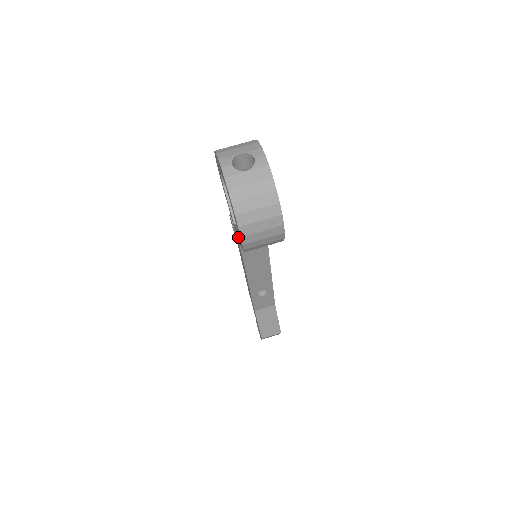
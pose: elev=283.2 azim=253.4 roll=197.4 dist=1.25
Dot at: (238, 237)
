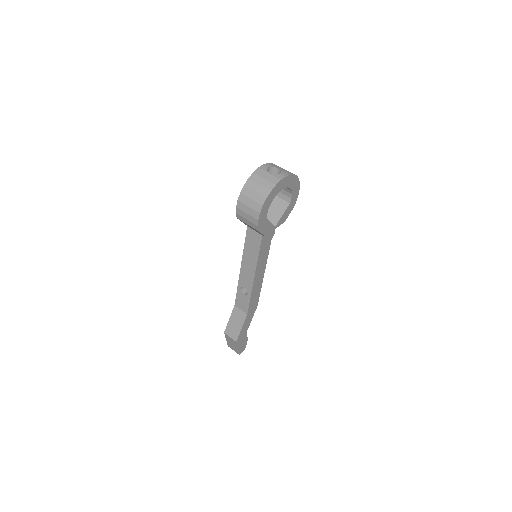
Dot at: occluded
